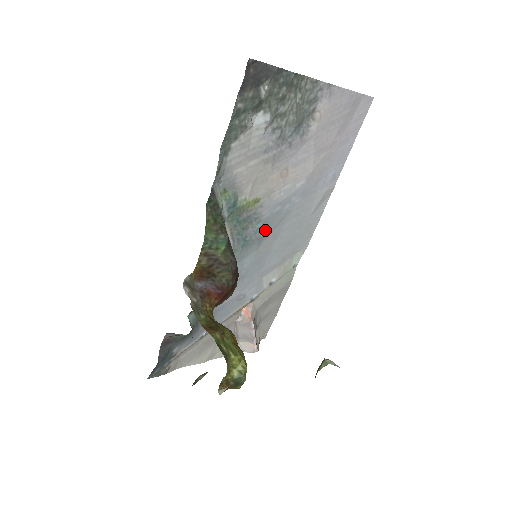
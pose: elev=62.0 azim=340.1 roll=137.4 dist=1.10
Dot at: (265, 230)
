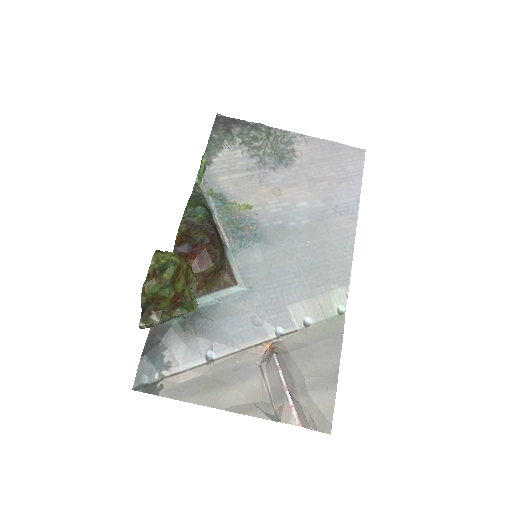
Dot at: (268, 240)
